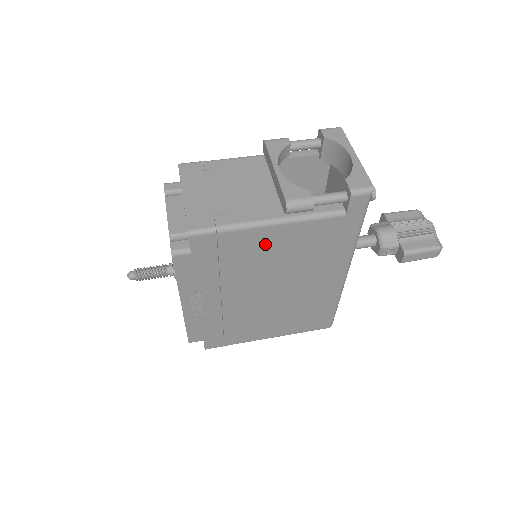
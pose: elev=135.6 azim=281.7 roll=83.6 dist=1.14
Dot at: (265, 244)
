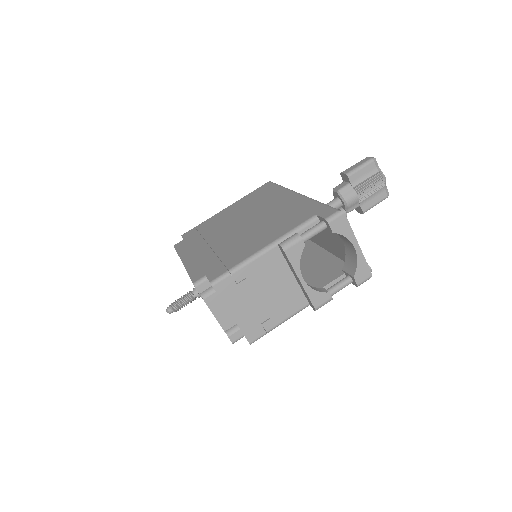
Dot at: occluded
